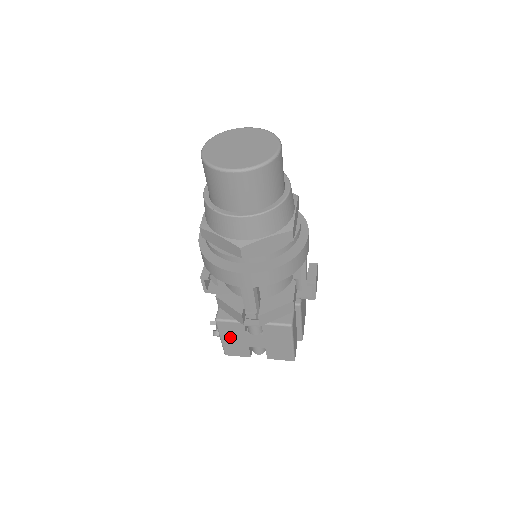
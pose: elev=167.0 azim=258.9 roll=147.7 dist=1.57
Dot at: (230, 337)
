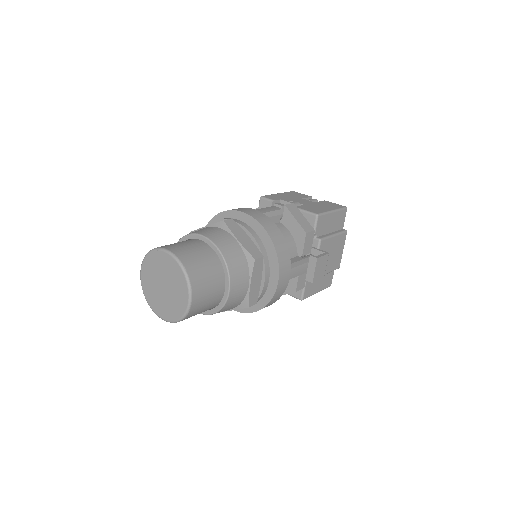
Dot at: occluded
